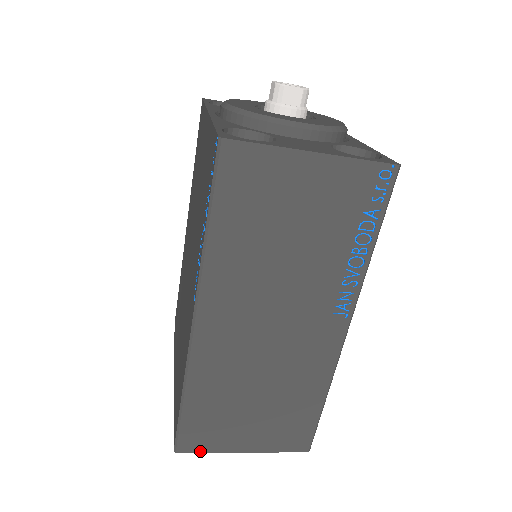
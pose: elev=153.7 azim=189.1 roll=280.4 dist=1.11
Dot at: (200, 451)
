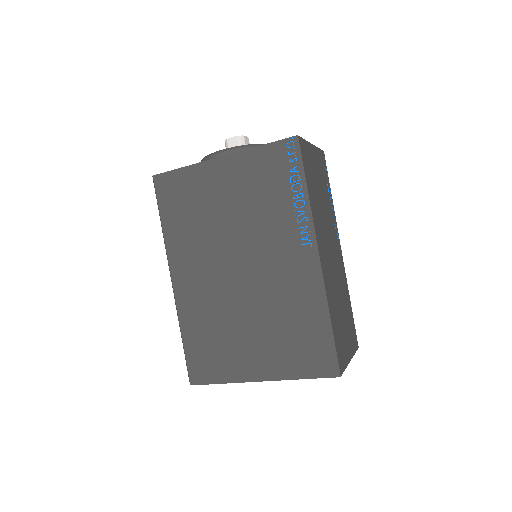
Dot at: (344, 369)
